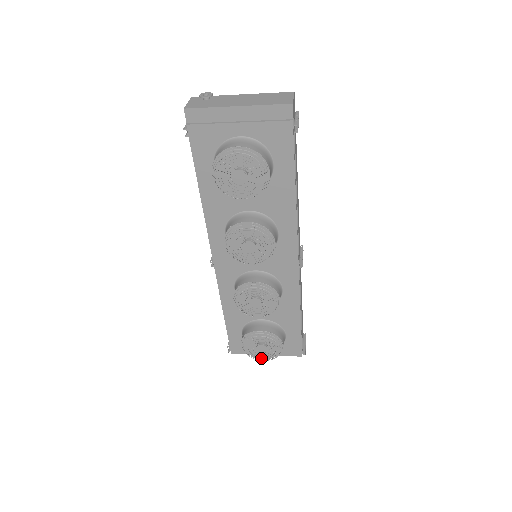
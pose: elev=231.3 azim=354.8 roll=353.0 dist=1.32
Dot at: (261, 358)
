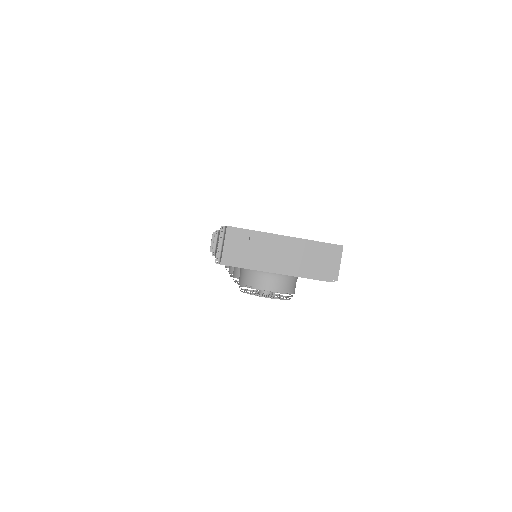
Dot at: occluded
